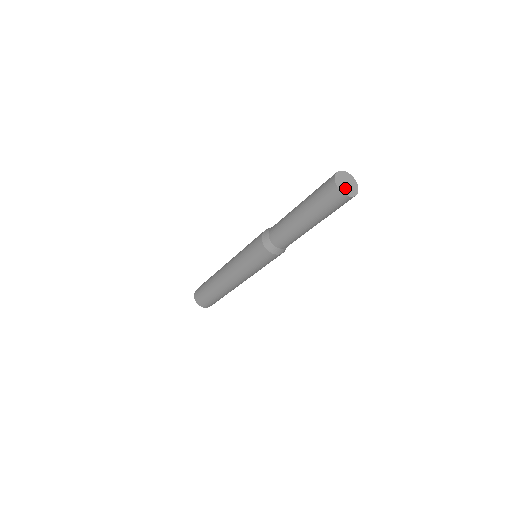
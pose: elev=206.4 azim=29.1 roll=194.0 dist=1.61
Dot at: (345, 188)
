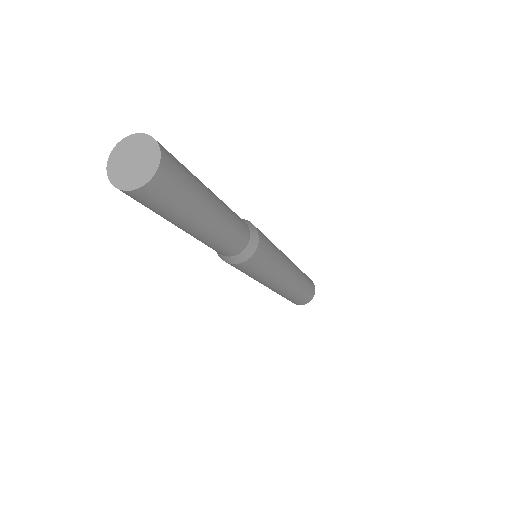
Dot at: (121, 166)
